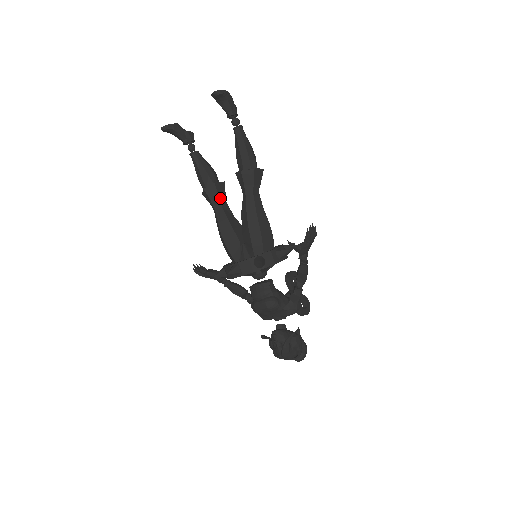
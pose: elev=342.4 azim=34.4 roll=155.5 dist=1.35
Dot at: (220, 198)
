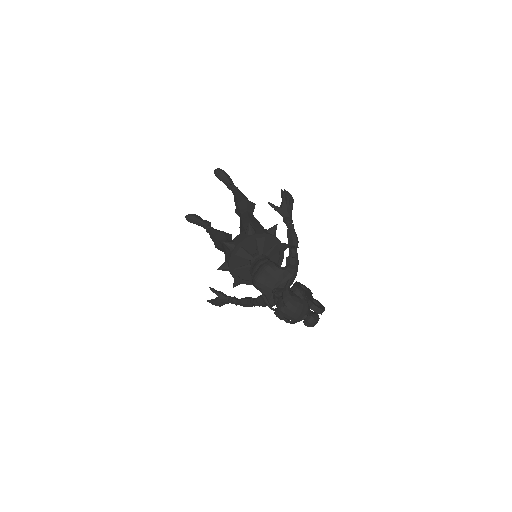
Dot at: (227, 238)
